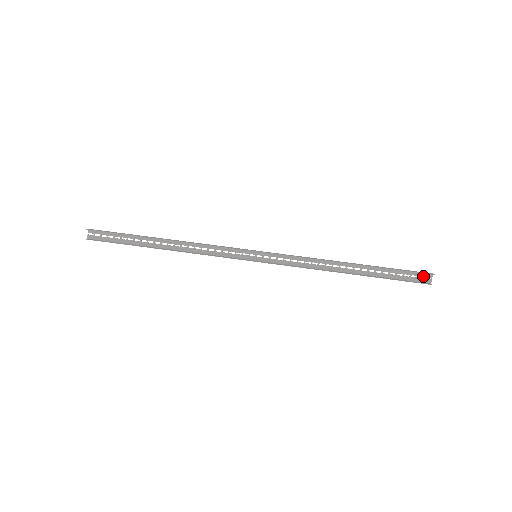
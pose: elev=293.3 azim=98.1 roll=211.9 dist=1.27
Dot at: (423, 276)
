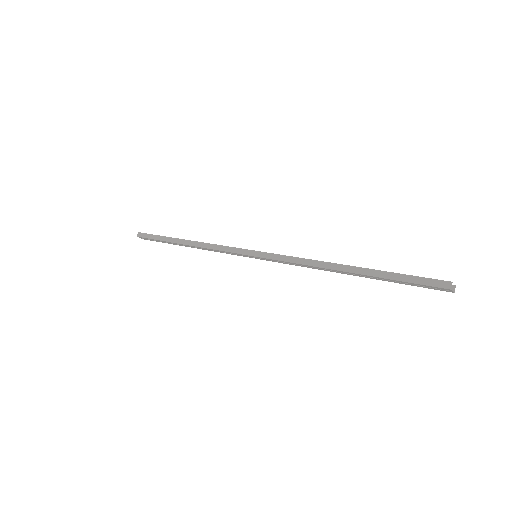
Dot at: (440, 289)
